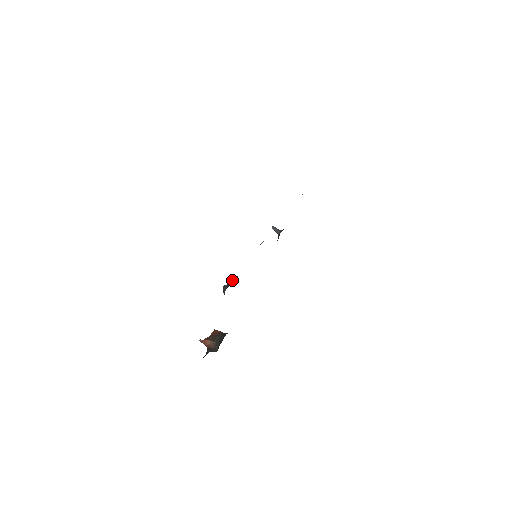
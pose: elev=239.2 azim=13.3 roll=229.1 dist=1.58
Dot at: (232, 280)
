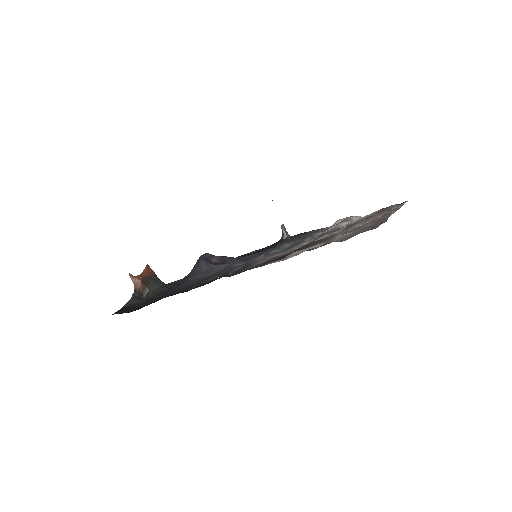
Dot at: (214, 258)
